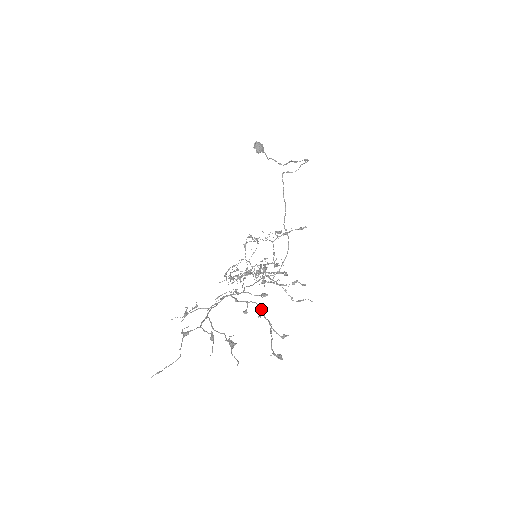
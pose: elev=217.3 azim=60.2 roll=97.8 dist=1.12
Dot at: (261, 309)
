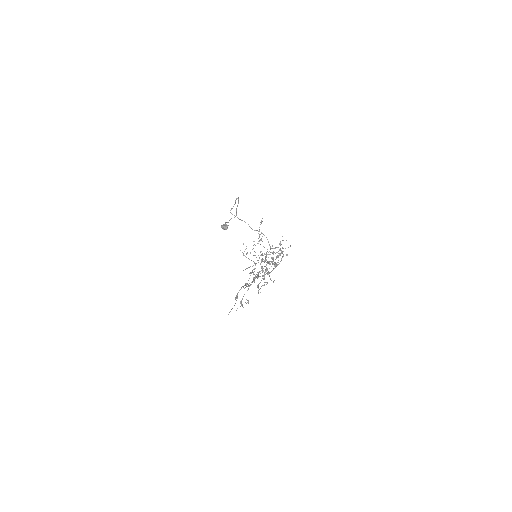
Dot at: occluded
